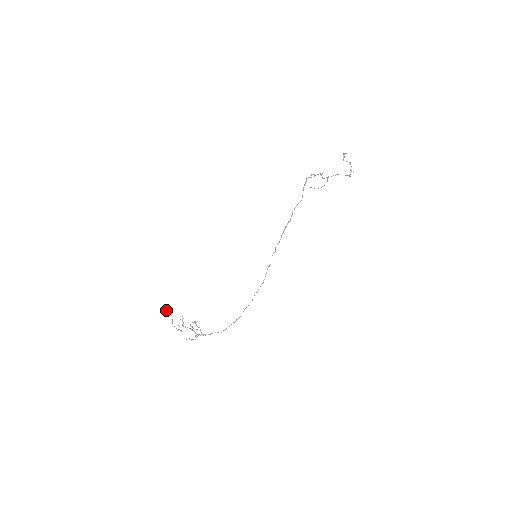
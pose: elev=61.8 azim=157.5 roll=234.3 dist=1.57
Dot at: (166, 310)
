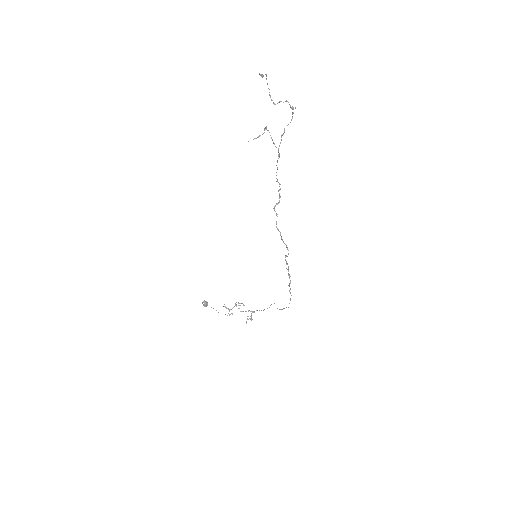
Dot at: (204, 306)
